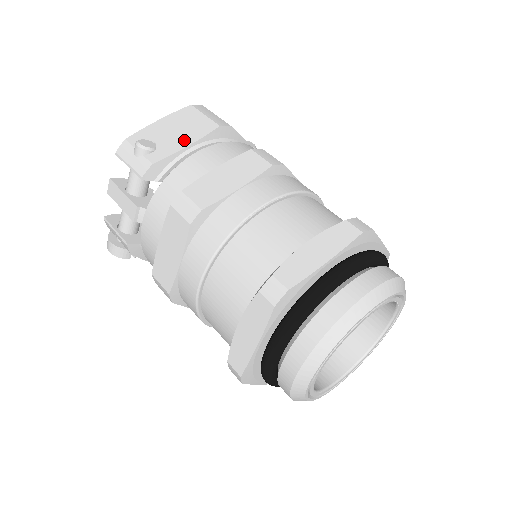
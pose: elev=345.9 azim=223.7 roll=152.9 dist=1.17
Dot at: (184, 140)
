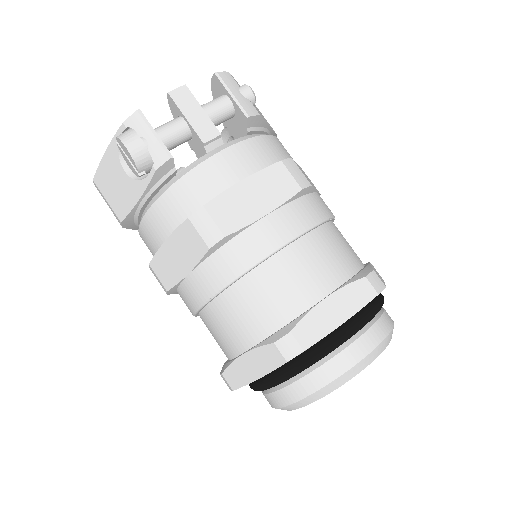
Dot at: occluded
